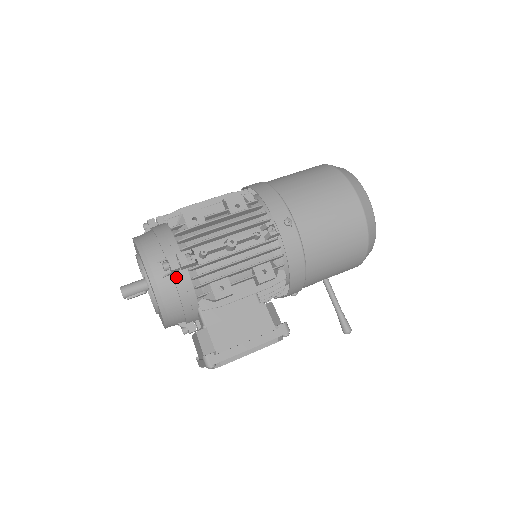
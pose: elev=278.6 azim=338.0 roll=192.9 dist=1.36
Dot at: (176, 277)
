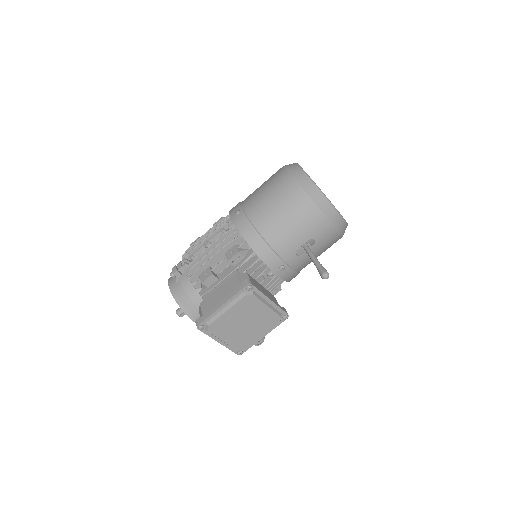
Dot at: (181, 280)
